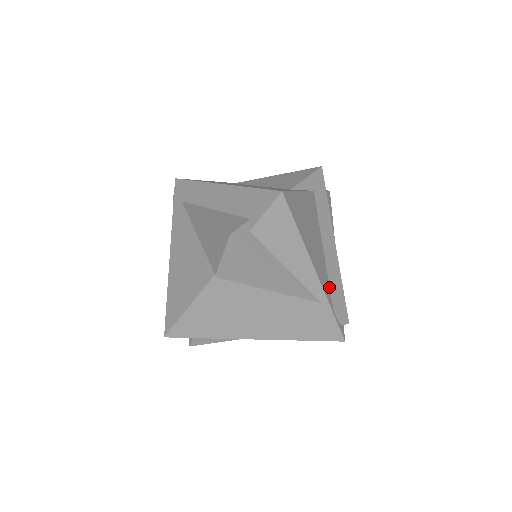
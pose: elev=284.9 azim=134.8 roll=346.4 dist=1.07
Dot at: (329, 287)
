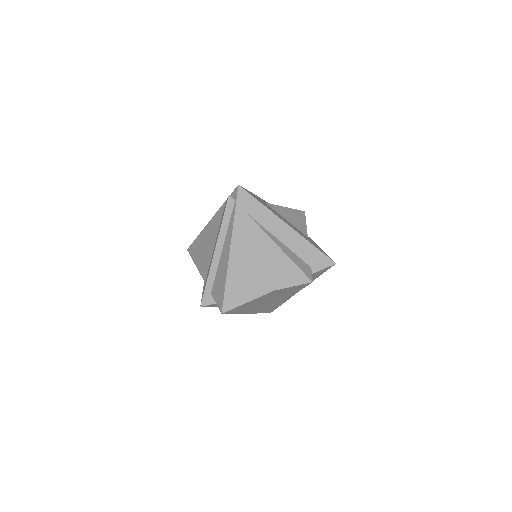
Dot at: occluded
